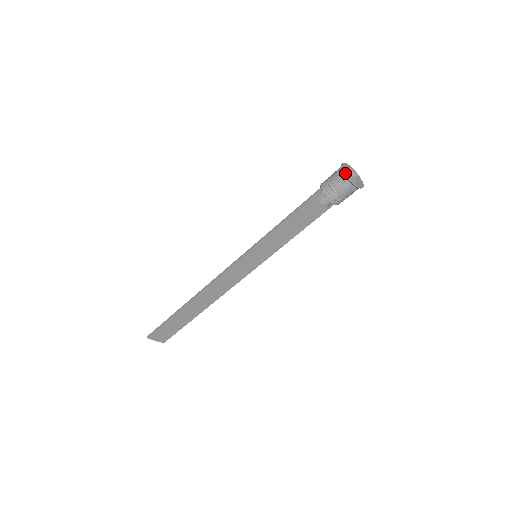
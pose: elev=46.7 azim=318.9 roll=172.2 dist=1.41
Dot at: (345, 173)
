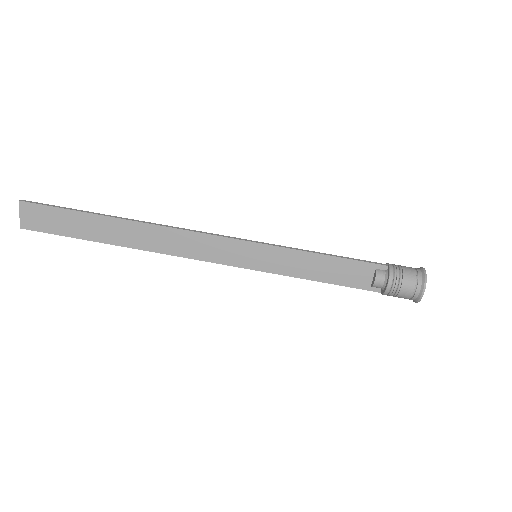
Dot at: occluded
